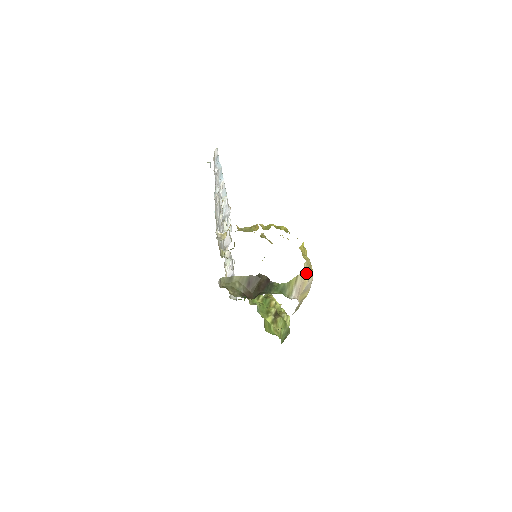
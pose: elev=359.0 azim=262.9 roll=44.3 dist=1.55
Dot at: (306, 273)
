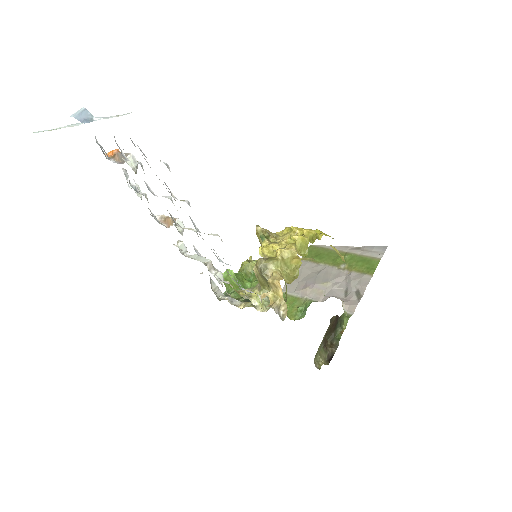
Dot at: occluded
